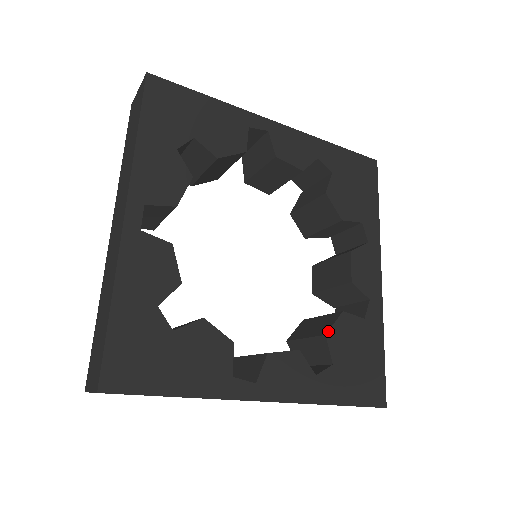
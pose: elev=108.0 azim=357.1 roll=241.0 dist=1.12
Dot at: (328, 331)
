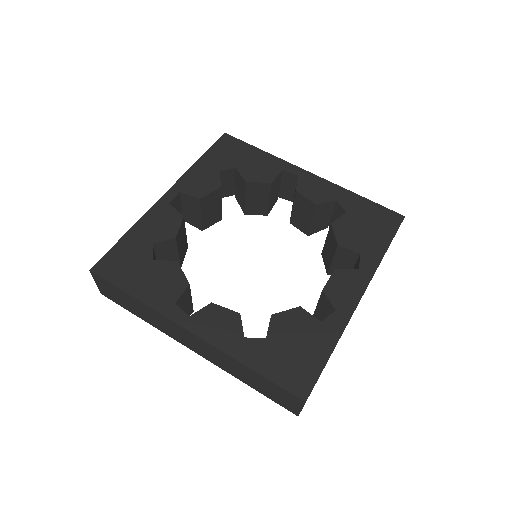
Dot at: (276, 313)
